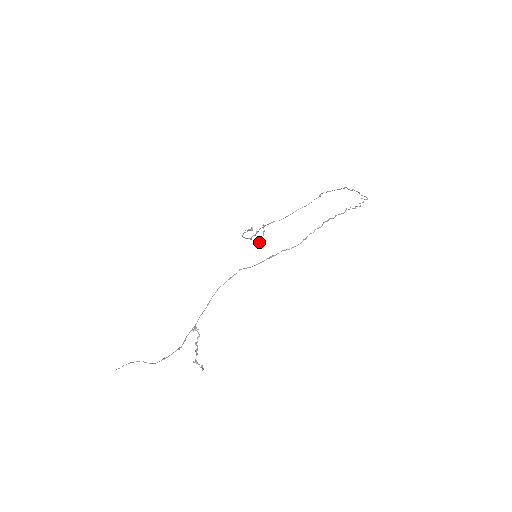
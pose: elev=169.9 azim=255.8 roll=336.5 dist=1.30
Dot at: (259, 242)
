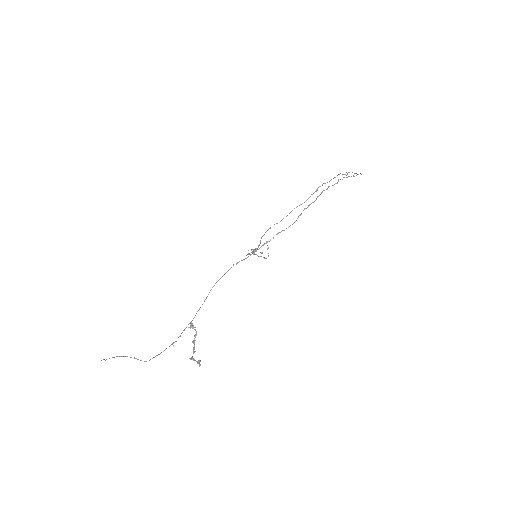
Dot at: (263, 257)
